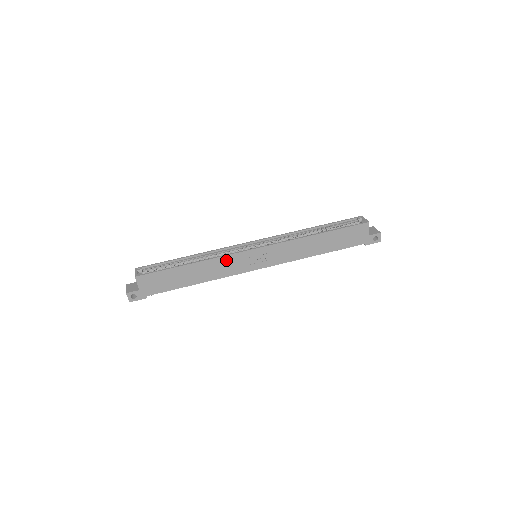
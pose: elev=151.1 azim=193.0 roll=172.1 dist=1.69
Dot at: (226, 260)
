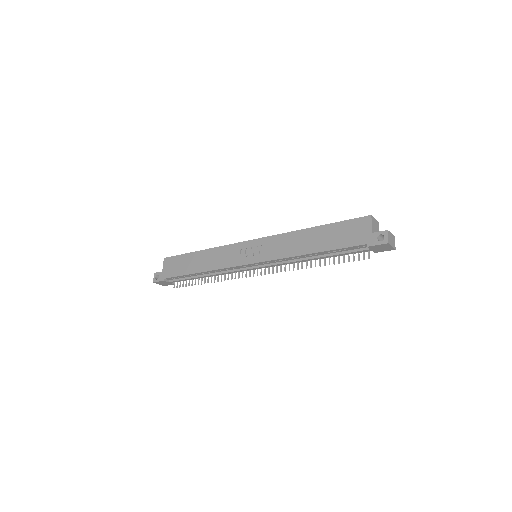
Dot at: (226, 250)
